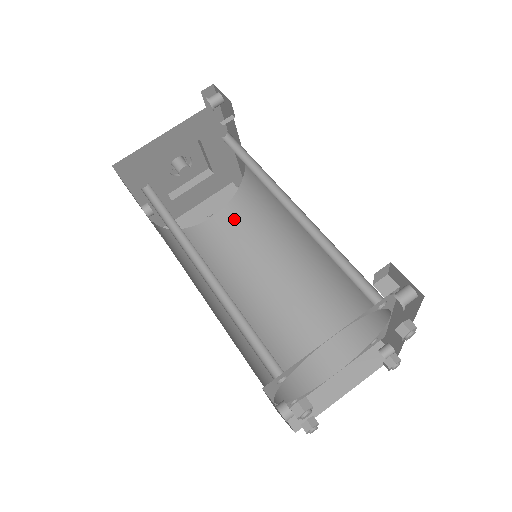
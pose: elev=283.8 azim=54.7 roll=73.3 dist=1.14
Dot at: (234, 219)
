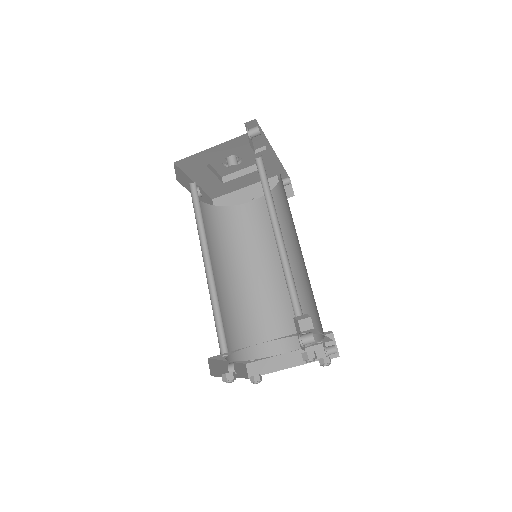
Dot at: (266, 209)
